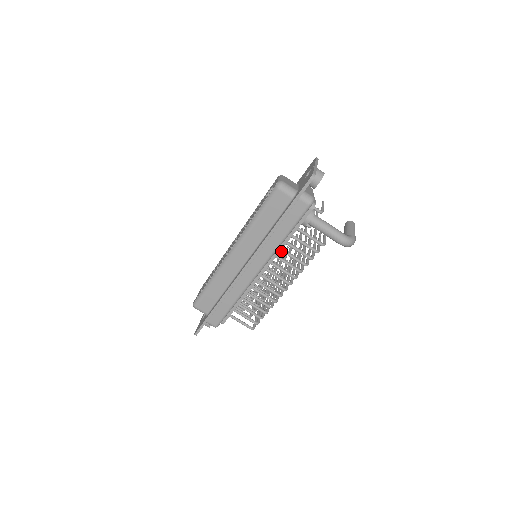
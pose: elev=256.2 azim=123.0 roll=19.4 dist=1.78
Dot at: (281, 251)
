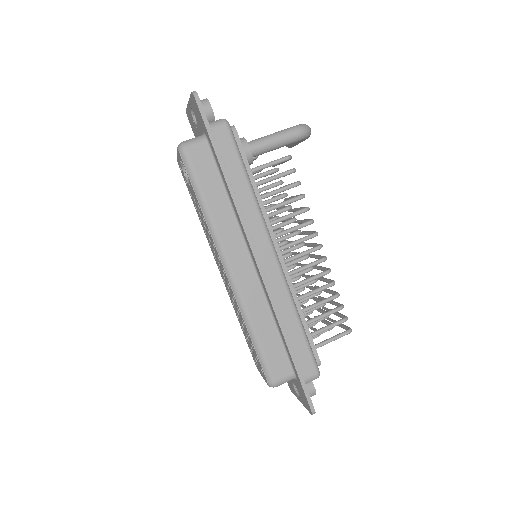
Dot at: occluded
